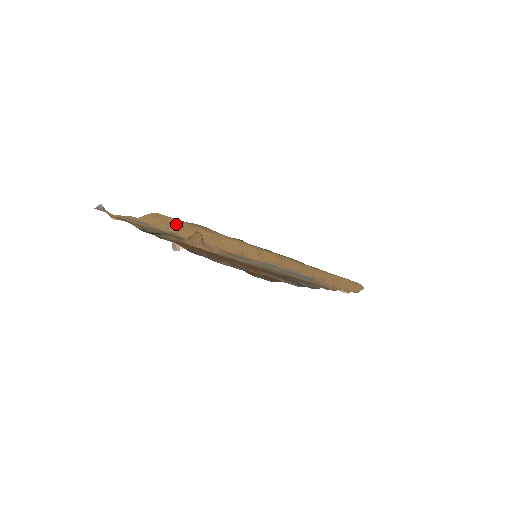
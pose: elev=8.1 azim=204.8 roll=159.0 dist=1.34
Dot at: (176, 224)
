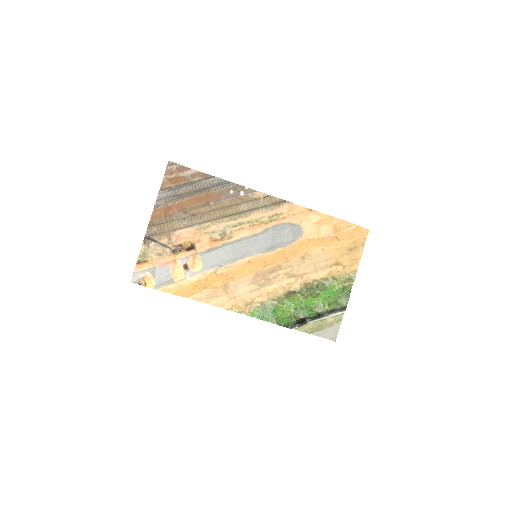
Dot at: (200, 288)
